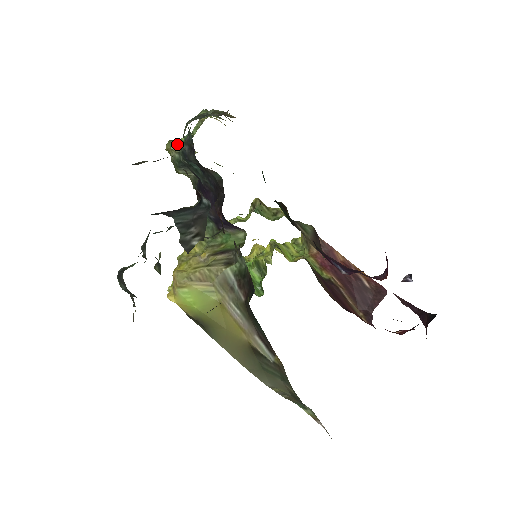
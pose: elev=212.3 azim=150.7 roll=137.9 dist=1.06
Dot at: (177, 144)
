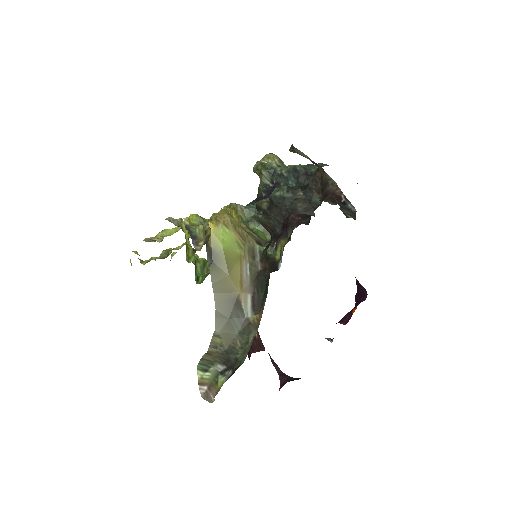
Dot at: (280, 161)
